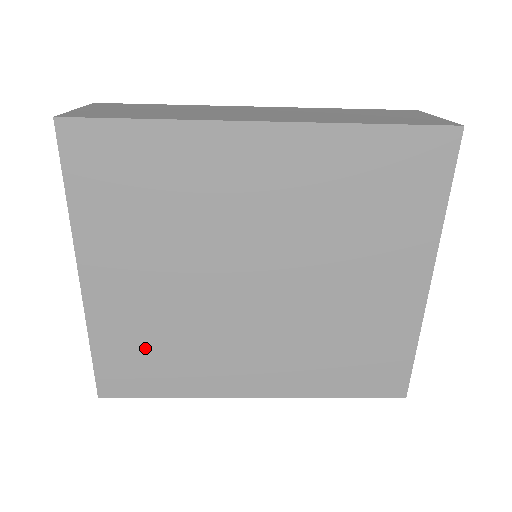
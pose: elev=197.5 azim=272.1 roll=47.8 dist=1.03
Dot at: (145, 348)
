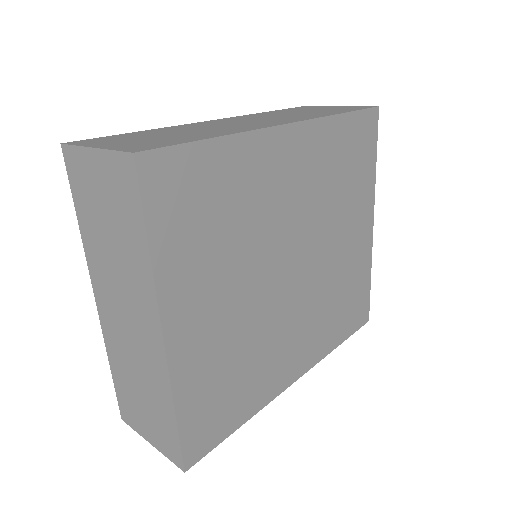
Dot at: (222, 384)
